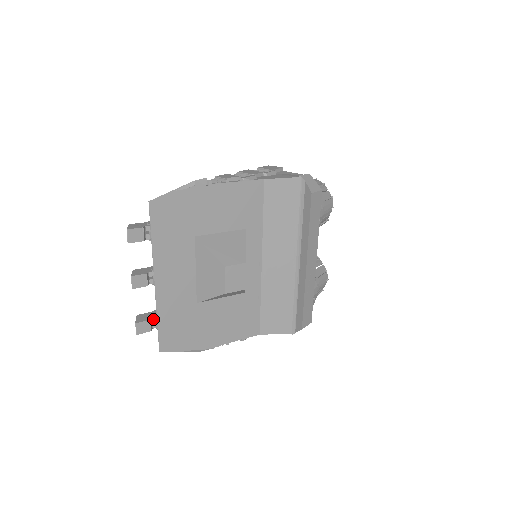
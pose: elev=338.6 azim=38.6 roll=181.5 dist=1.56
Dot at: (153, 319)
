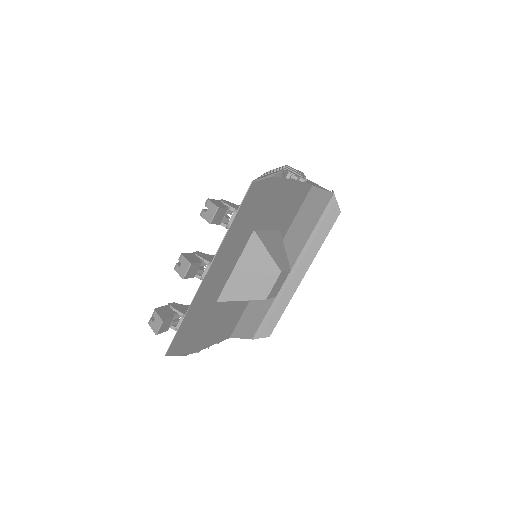
Dot at: (173, 316)
